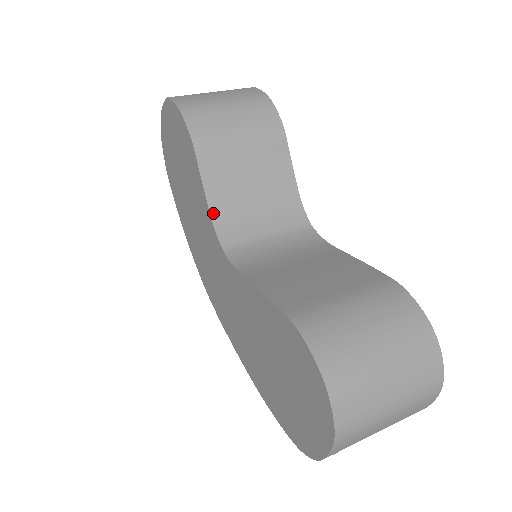
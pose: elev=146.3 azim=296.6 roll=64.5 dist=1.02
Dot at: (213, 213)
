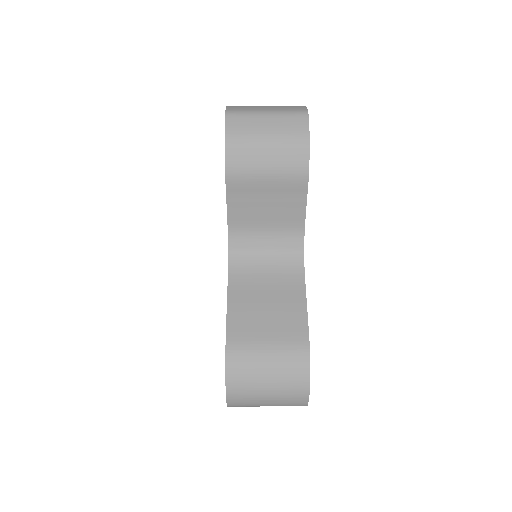
Dot at: (230, 225)
